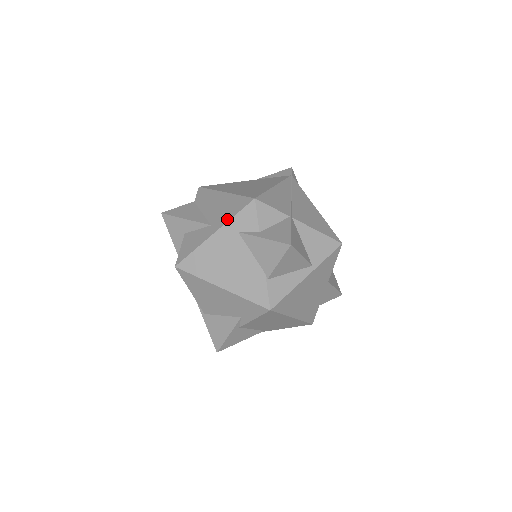
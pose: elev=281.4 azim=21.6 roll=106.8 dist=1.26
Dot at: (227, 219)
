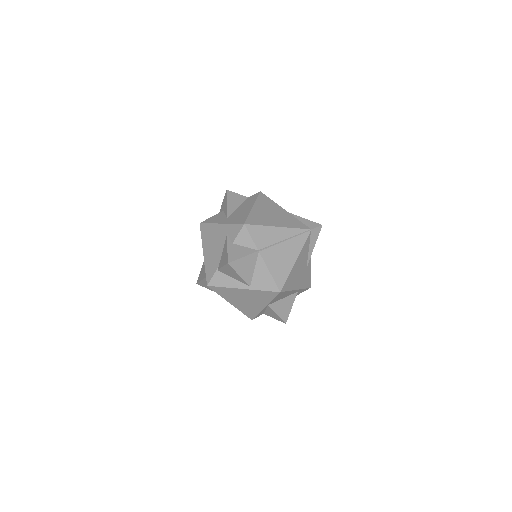
Dot at: (230, 222)
